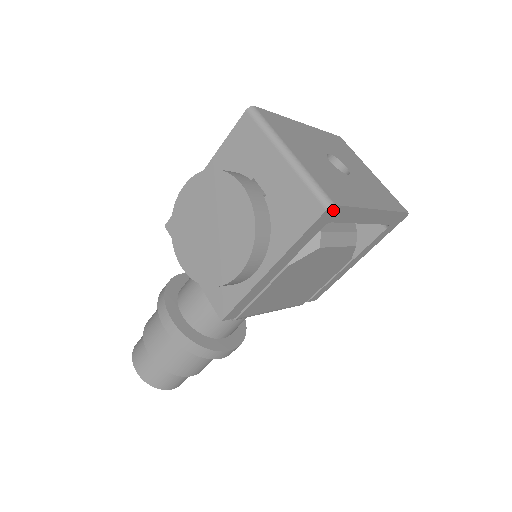
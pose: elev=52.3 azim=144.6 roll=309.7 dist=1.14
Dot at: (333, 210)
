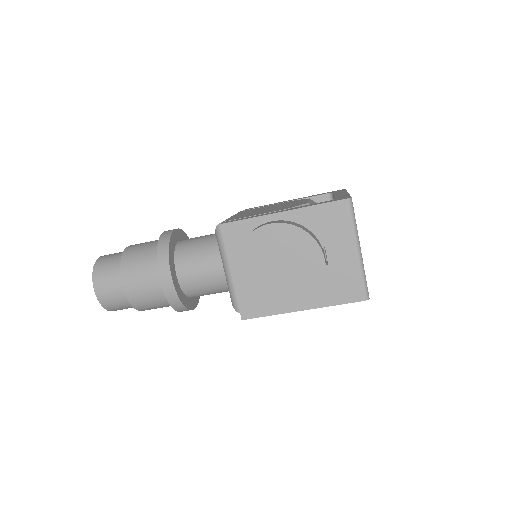
Dot at: occluded
